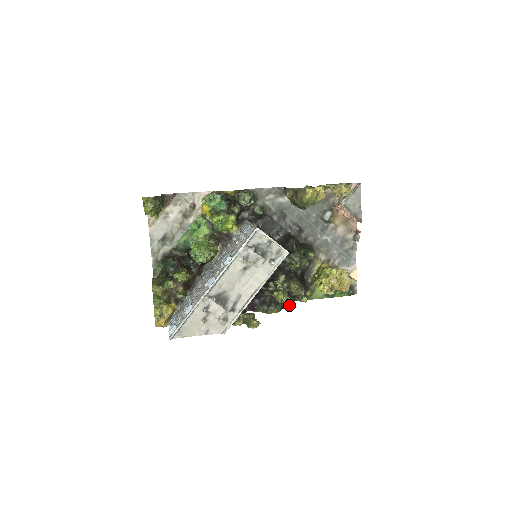
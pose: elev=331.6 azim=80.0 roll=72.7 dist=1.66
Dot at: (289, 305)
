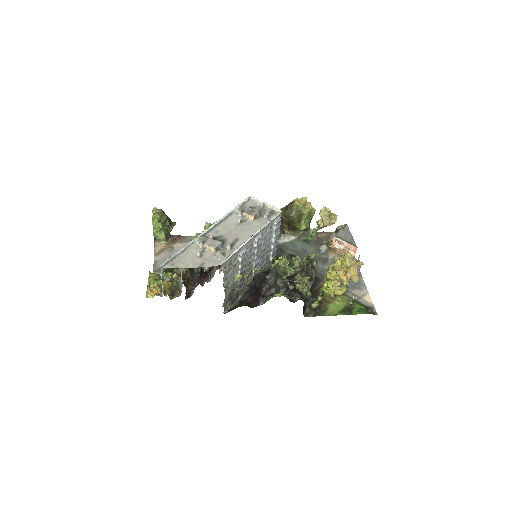
Dot at: (298, 298)
